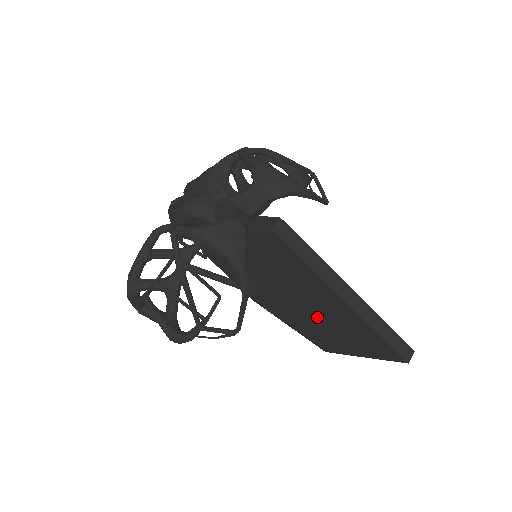
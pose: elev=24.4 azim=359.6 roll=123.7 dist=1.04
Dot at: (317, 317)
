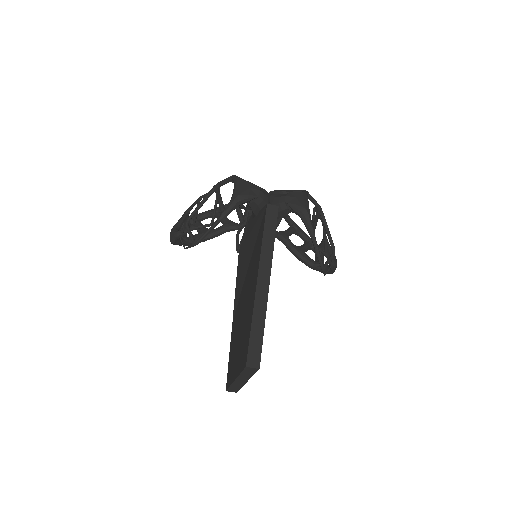
Dot at: occluded
